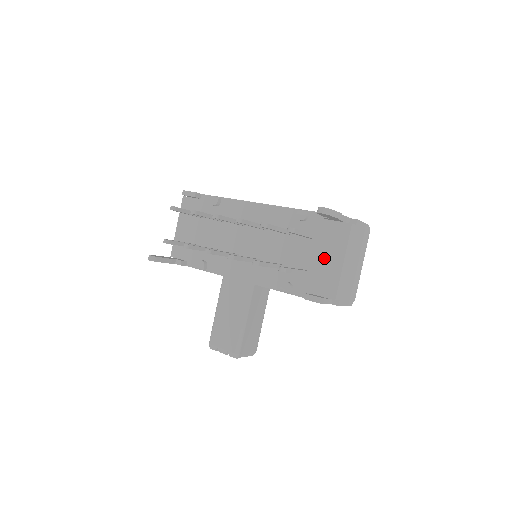
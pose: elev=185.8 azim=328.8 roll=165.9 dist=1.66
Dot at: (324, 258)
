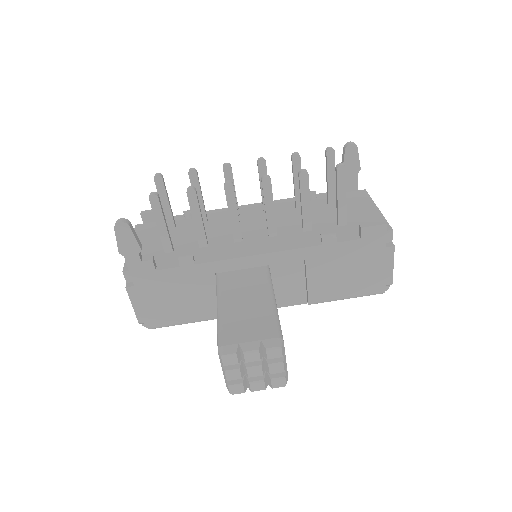
Dot at: (355, 211)
